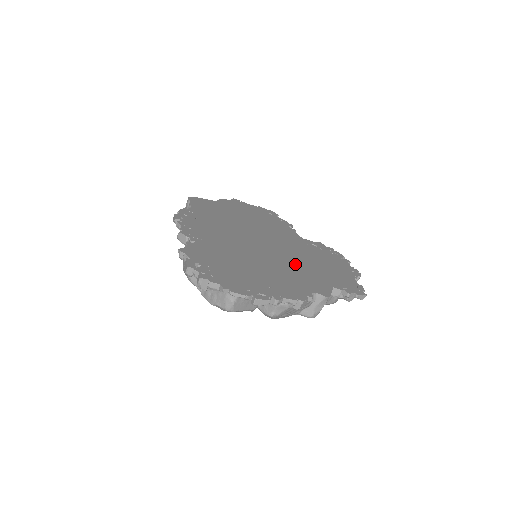
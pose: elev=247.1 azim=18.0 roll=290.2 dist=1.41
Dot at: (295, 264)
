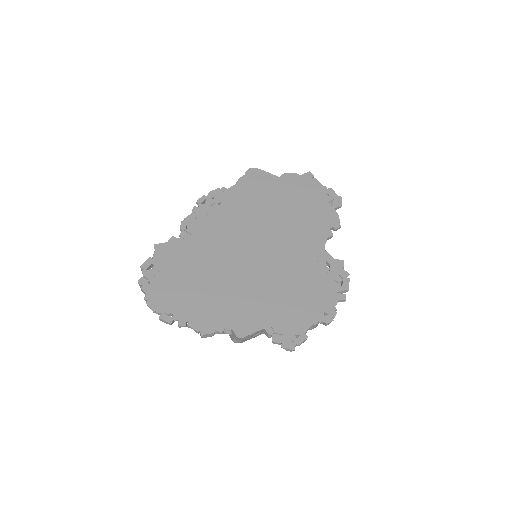
Dot at: (258, 287)
